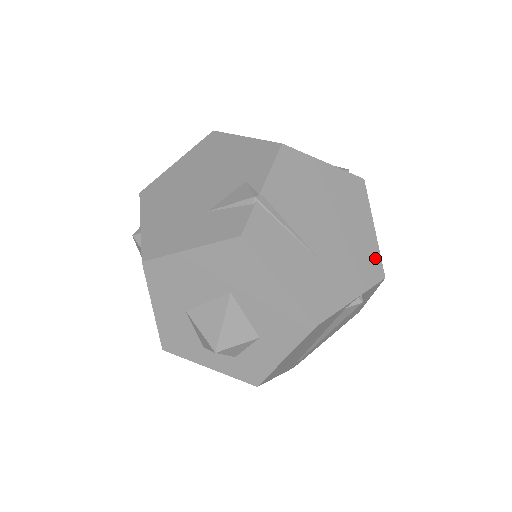
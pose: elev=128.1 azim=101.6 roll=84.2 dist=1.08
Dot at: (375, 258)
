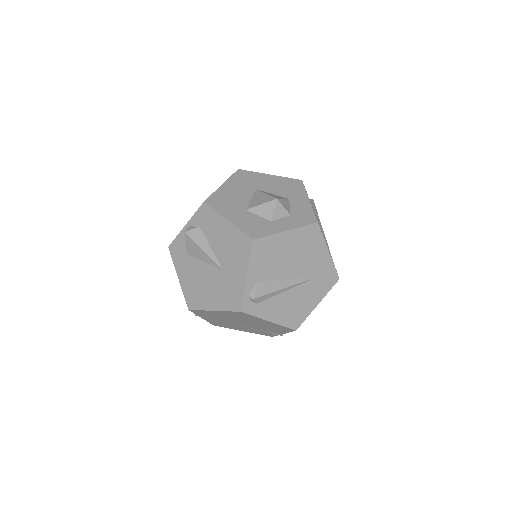
Dot at: occluded
